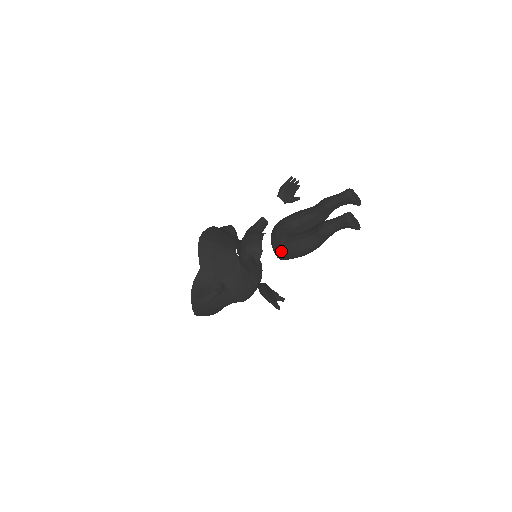
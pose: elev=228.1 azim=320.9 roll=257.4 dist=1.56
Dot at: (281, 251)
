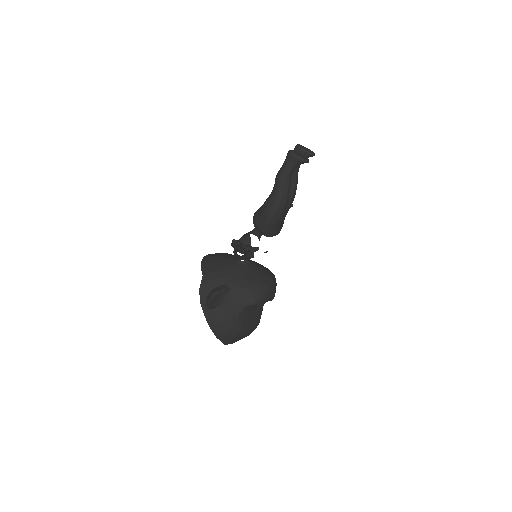
Dot at: (258, 222)
